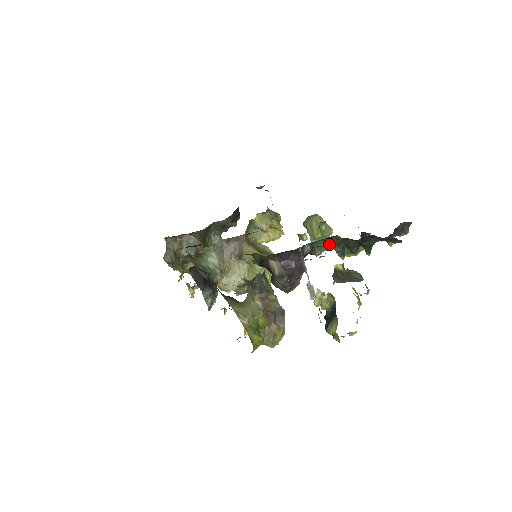
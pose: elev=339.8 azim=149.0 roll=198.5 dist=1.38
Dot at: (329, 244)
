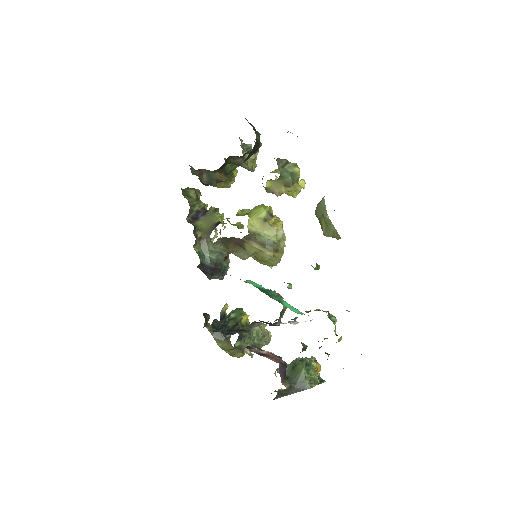
Dot at: occluded
